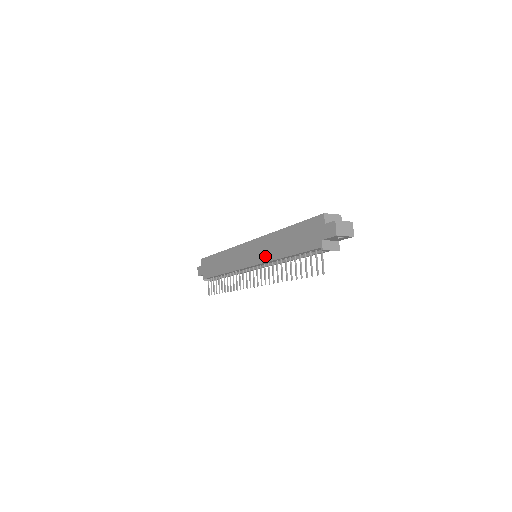
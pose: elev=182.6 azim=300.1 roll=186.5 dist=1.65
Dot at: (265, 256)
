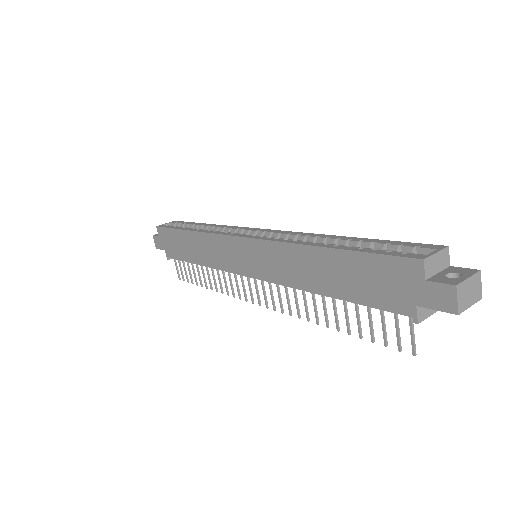
Dot at: (279, 275)
